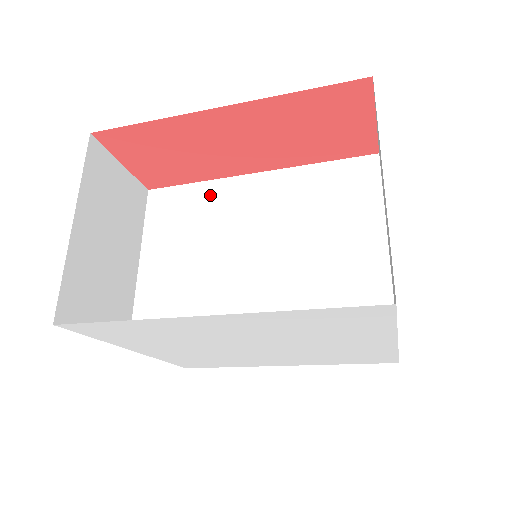
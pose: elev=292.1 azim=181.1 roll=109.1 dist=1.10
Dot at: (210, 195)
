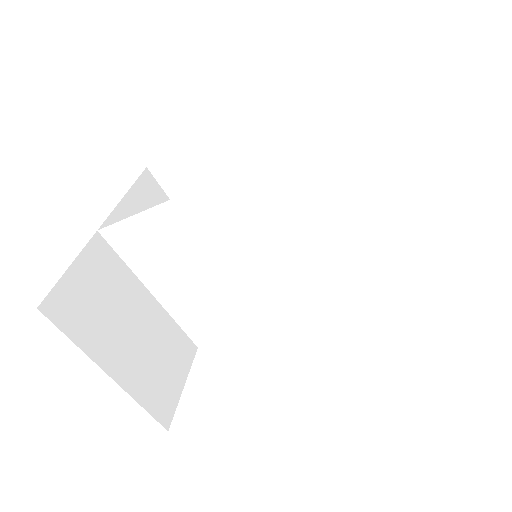
Dot at: (170, 221)
